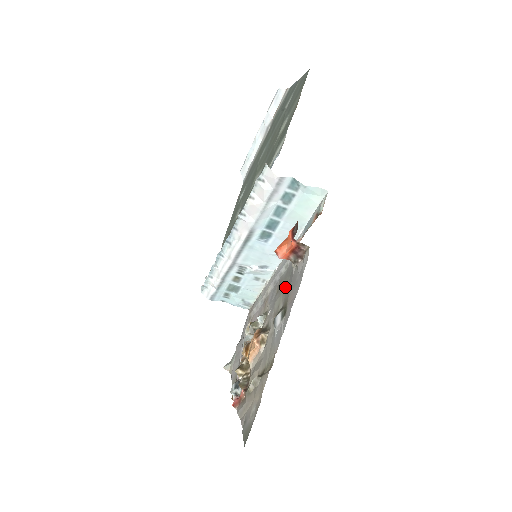
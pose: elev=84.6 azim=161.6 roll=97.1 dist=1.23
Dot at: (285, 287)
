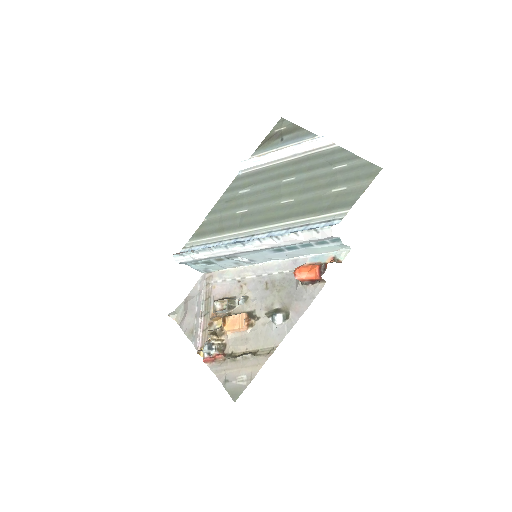
Dot at: (282, 292)
